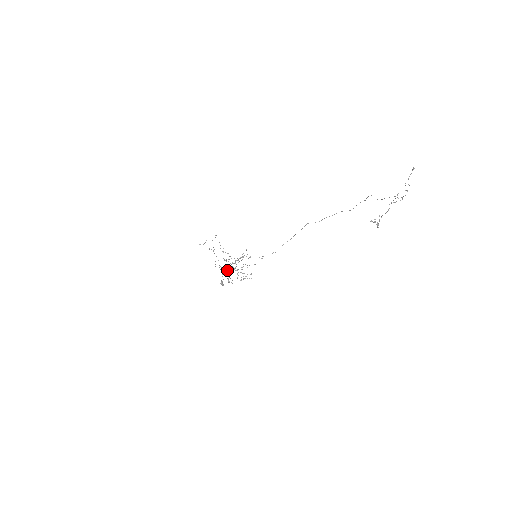
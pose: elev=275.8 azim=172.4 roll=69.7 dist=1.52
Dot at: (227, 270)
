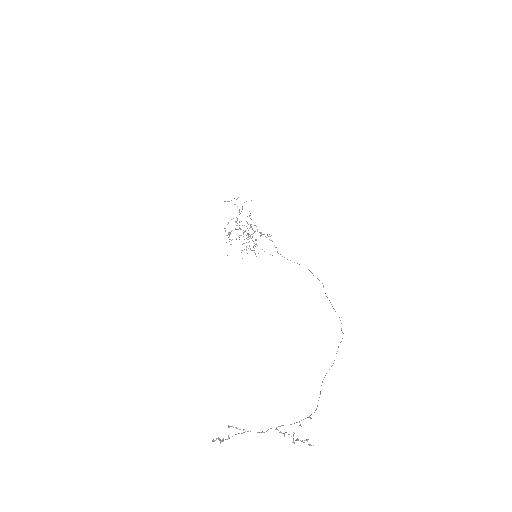
Dot at: occluded
